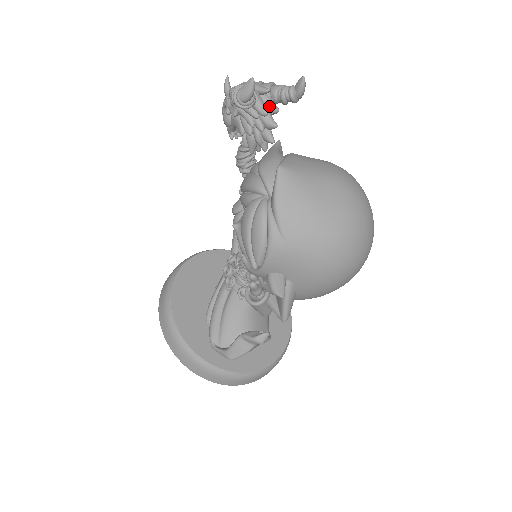
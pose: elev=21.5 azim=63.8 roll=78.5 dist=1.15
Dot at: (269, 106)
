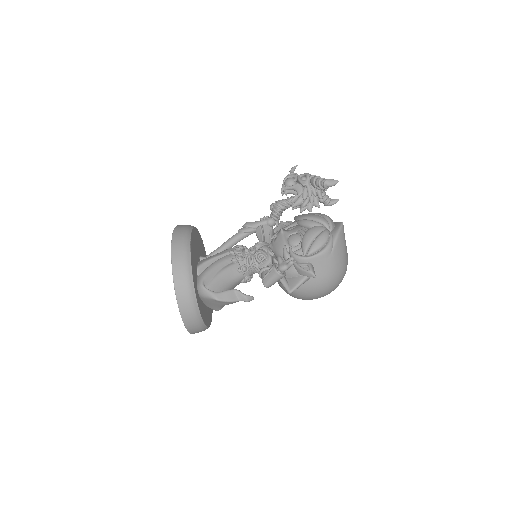
Dot at: occluded
